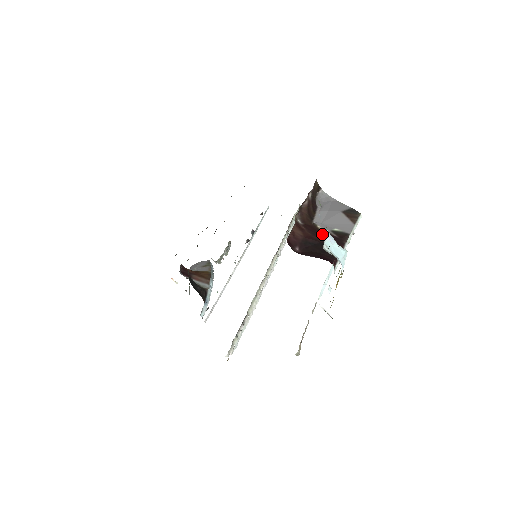
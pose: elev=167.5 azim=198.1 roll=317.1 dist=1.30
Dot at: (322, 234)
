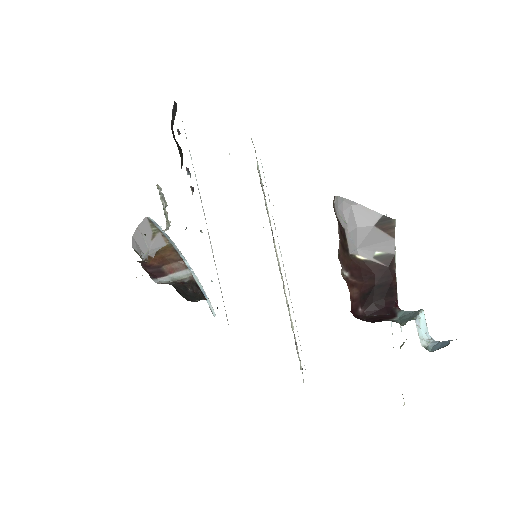
Dot at: (369, 270)
